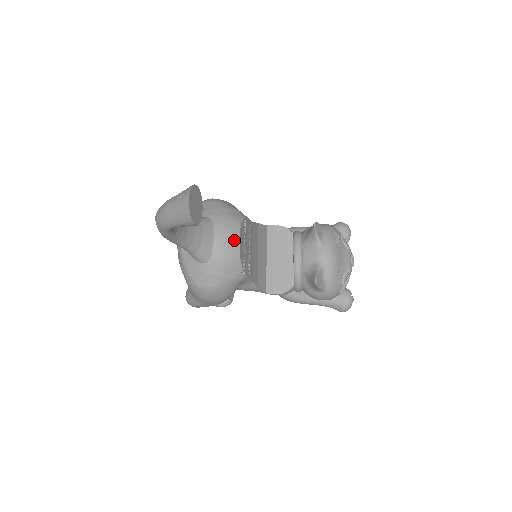
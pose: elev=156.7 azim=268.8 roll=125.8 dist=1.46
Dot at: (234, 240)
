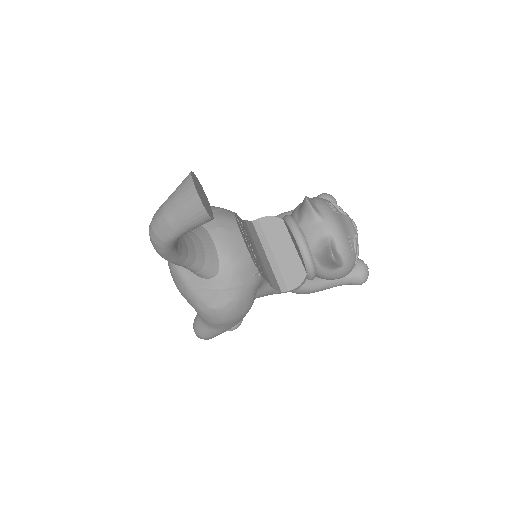
Dot at: (237, 239)
